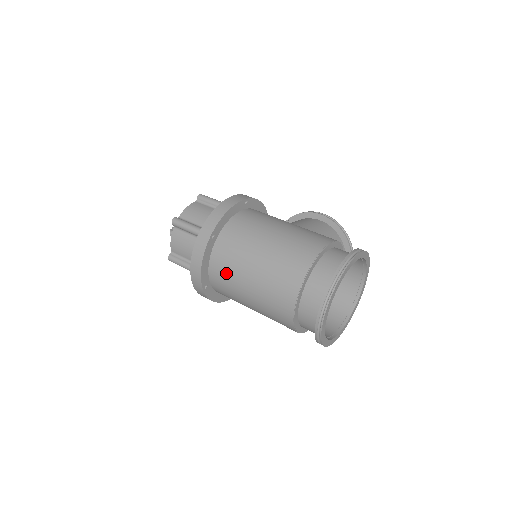
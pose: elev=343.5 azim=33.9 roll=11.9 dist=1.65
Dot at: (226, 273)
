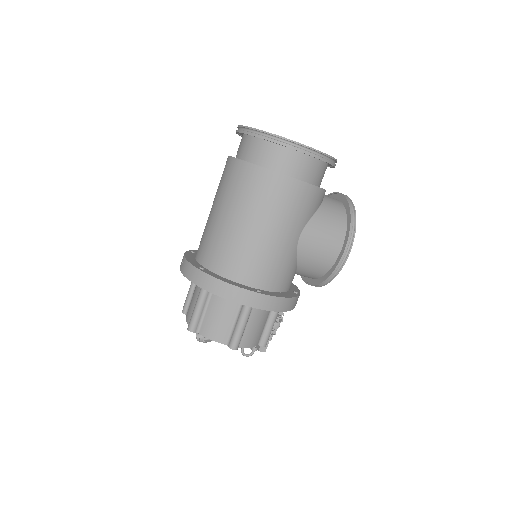
Dot at: (203, 238)
